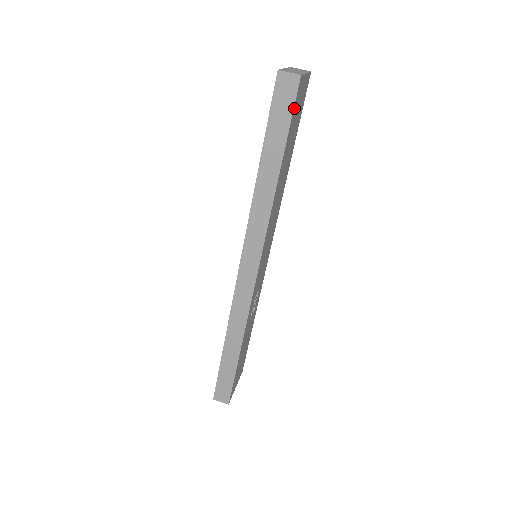
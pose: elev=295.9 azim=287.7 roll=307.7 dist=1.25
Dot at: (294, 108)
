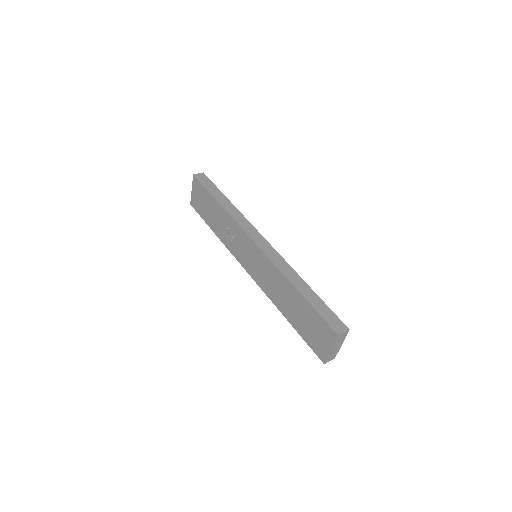
Dot at: occluded
